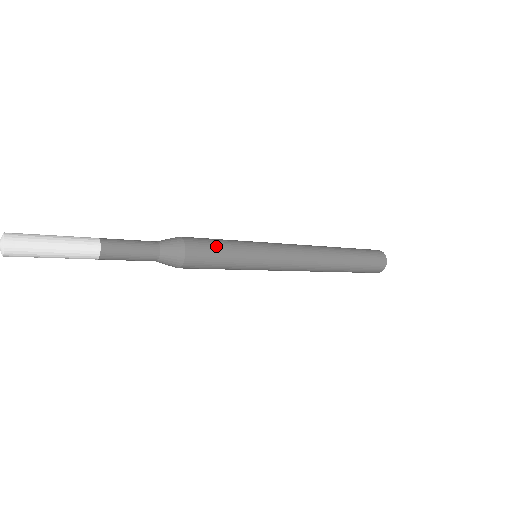
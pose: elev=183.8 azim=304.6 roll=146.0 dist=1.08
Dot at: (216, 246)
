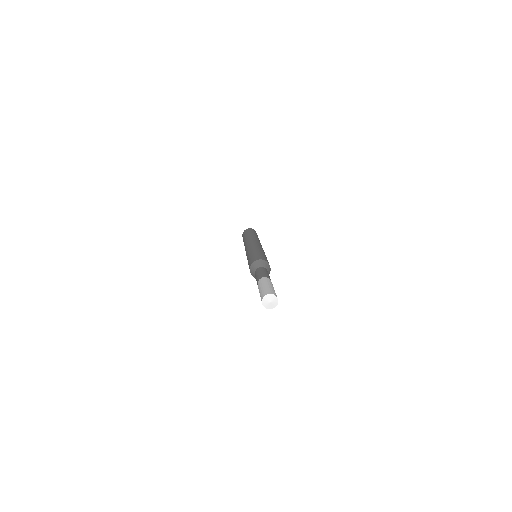
Dot at: (264, 256)
